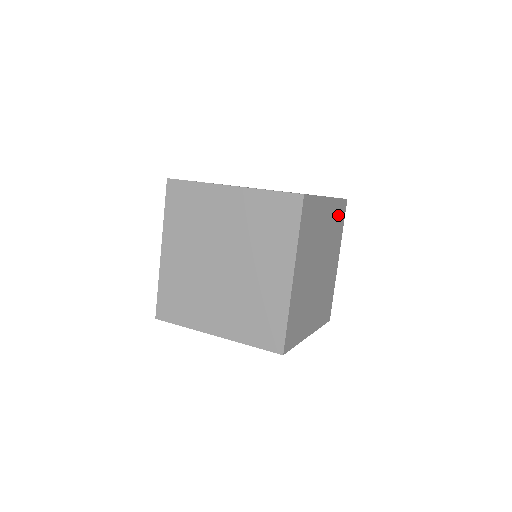
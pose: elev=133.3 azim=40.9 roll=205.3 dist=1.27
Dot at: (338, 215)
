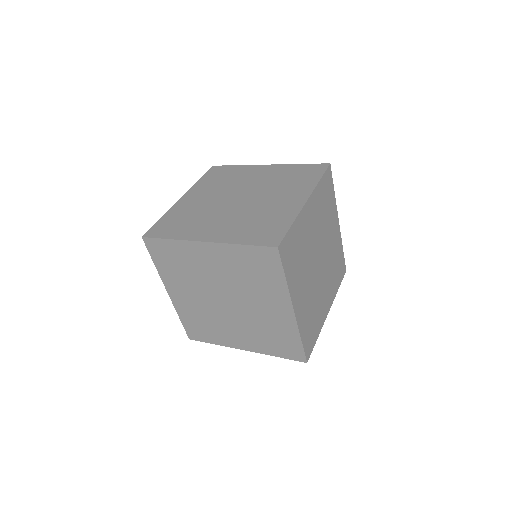
Dot at: (339, 262)
